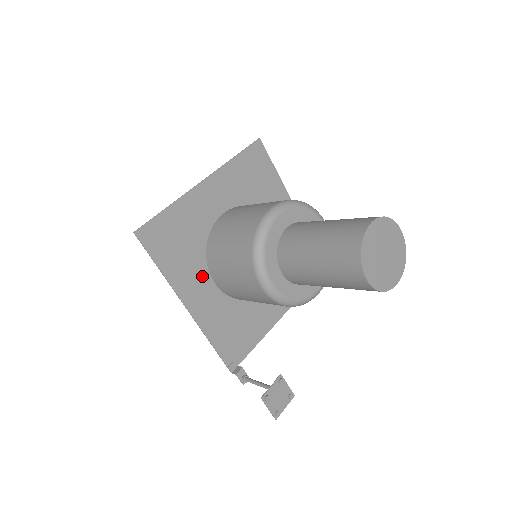
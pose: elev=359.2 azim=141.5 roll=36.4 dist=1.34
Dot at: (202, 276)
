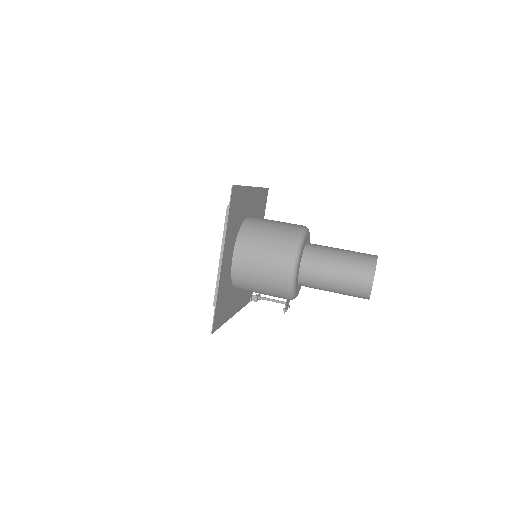
Dot at: (234, 295)
